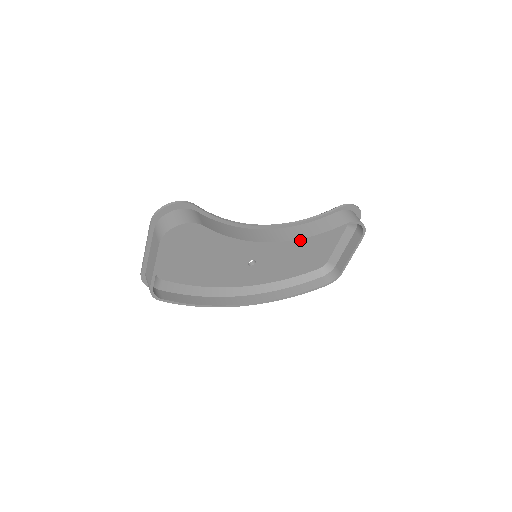
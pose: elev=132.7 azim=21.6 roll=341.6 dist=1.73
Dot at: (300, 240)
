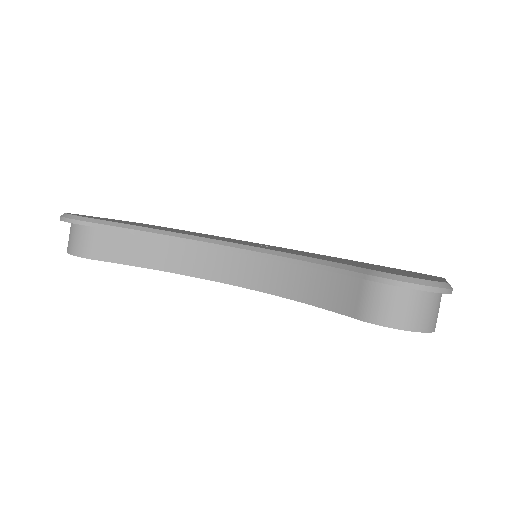
Dot at: (278, 295)
